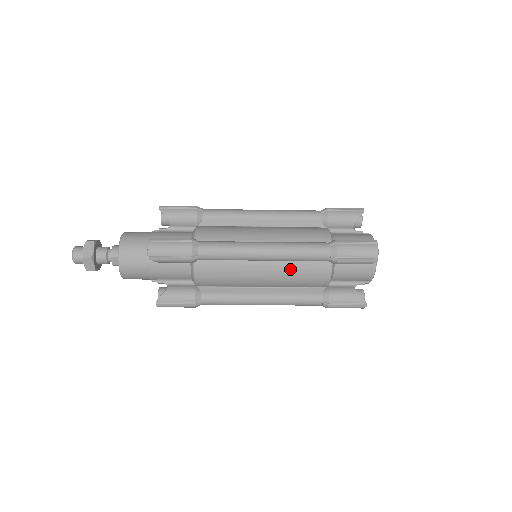
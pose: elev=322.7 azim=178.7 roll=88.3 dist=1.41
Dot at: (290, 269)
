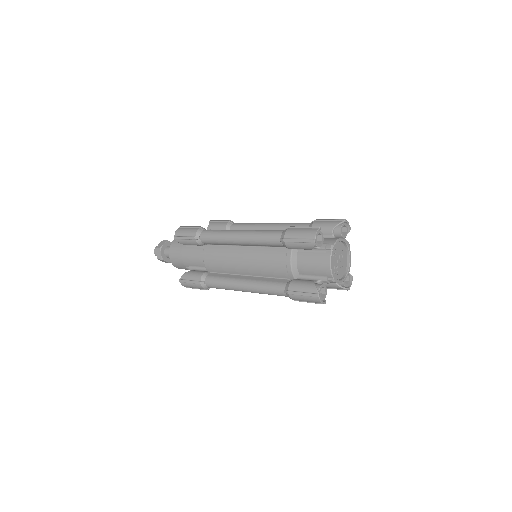
Dot at: (261, 255)
